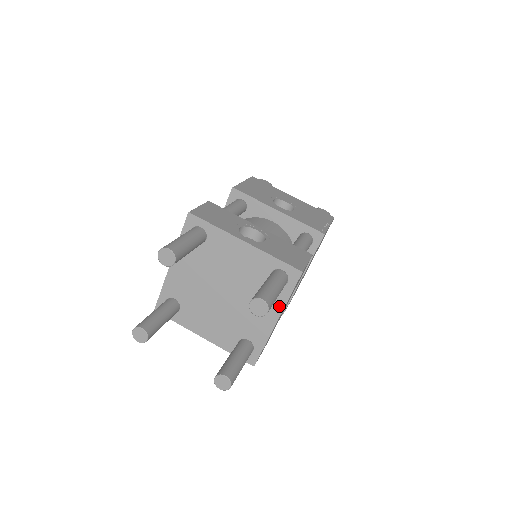
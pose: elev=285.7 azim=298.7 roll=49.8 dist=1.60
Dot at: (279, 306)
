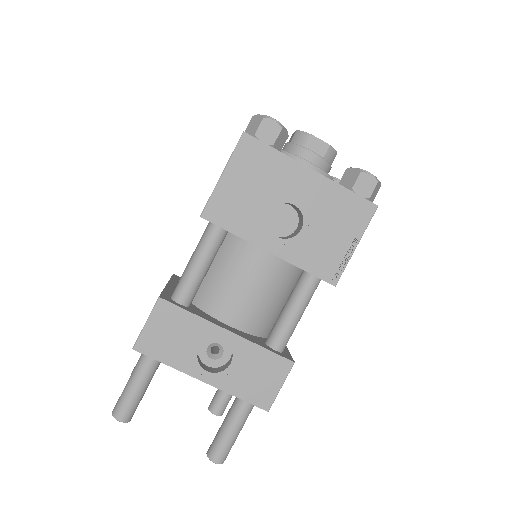
Dot at: occluded
